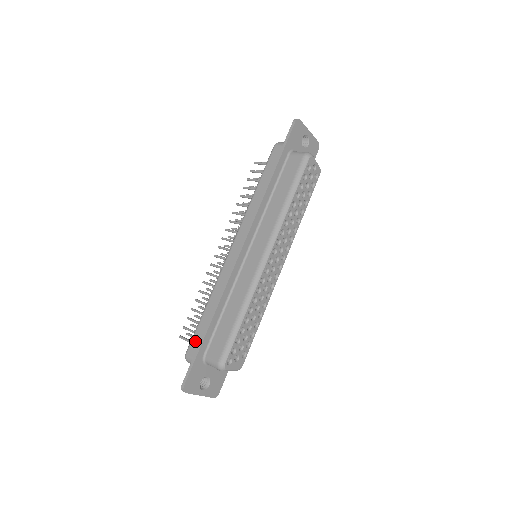
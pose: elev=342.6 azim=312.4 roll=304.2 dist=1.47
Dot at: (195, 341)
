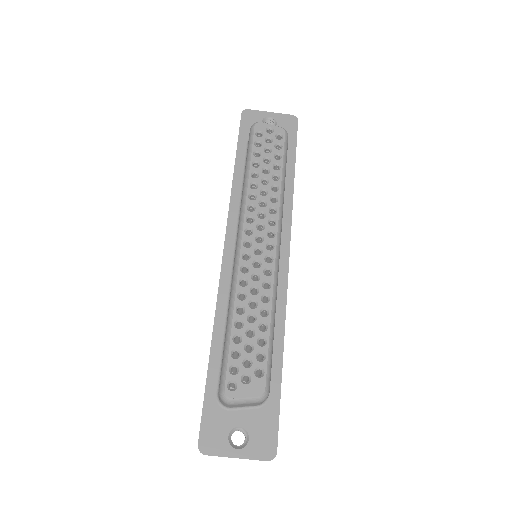
Dot at: occluded
